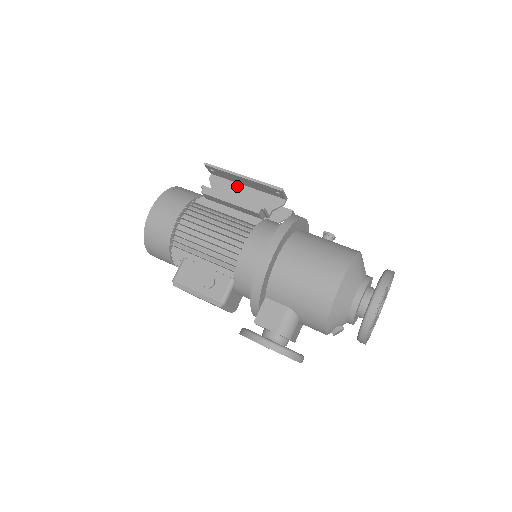
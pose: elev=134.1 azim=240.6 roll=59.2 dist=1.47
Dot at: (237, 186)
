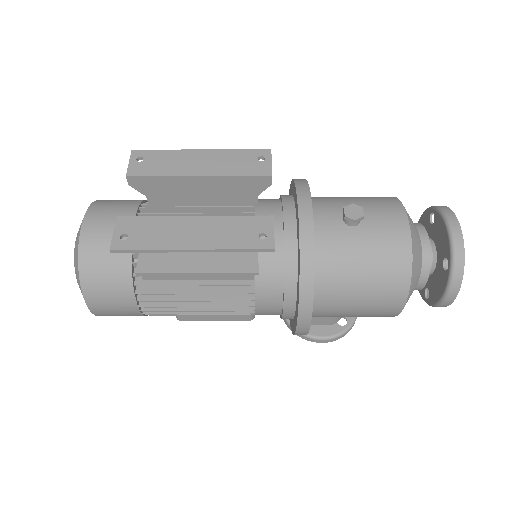
Dot at: occluded
